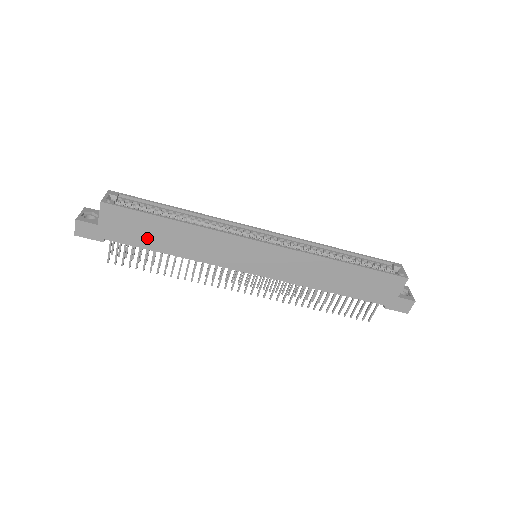
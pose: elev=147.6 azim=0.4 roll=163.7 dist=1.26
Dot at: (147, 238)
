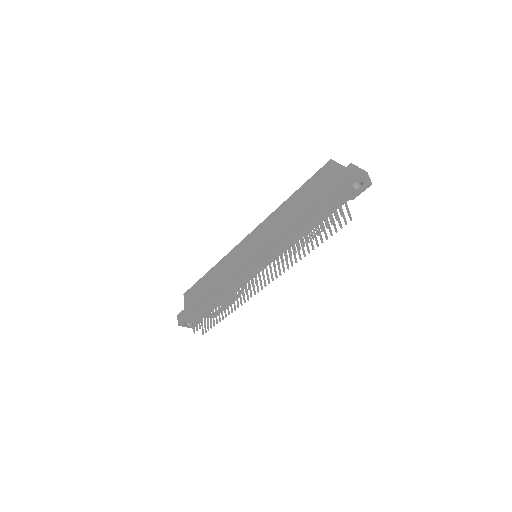
Dot at: (202, 295)
